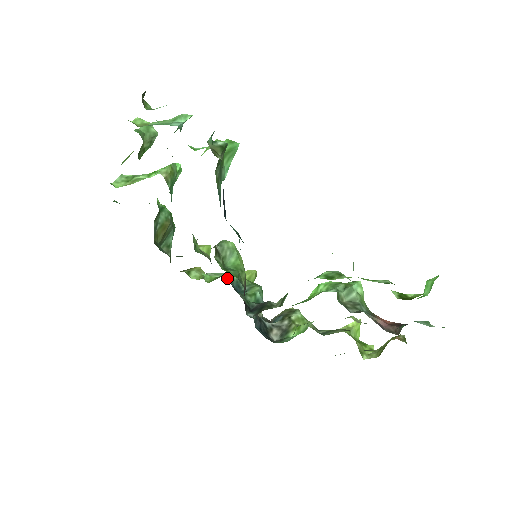
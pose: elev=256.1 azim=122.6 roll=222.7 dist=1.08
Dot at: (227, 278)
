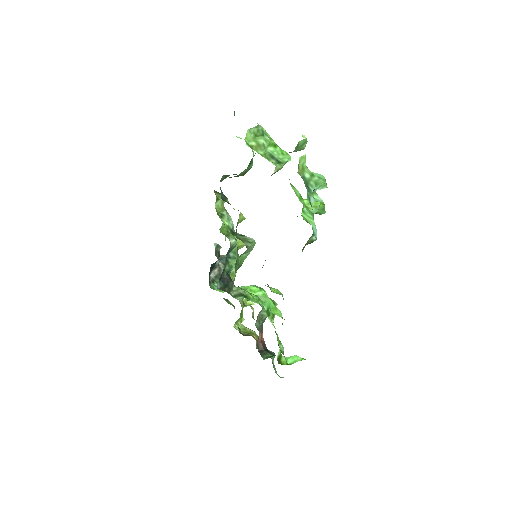
Dot at: (231, 245)
